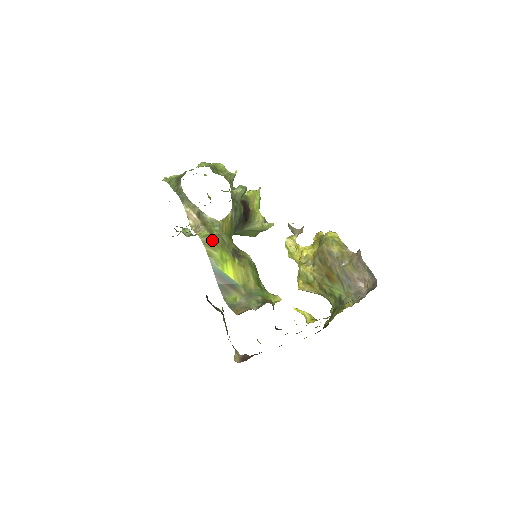
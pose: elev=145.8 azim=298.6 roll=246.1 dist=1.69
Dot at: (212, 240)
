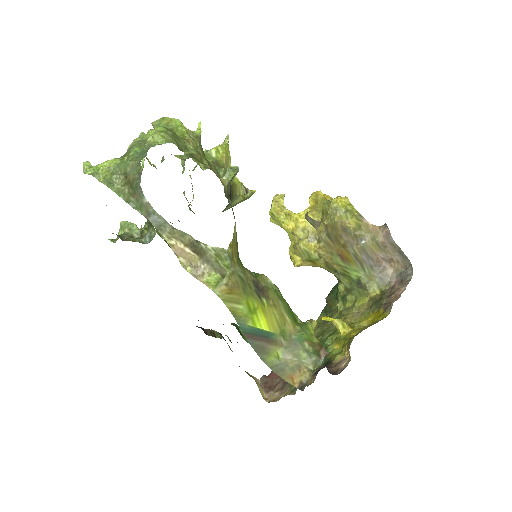
Dot at: (230, 288)
